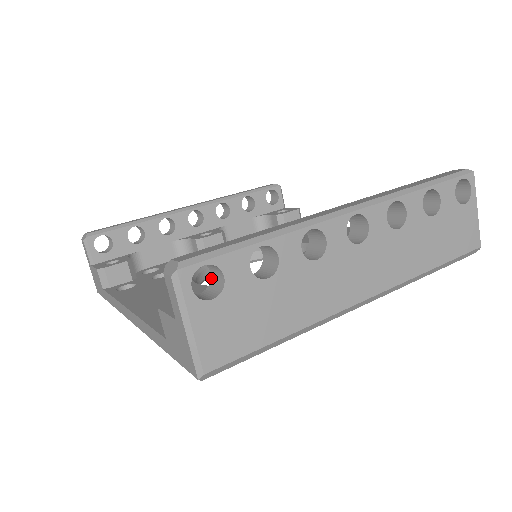
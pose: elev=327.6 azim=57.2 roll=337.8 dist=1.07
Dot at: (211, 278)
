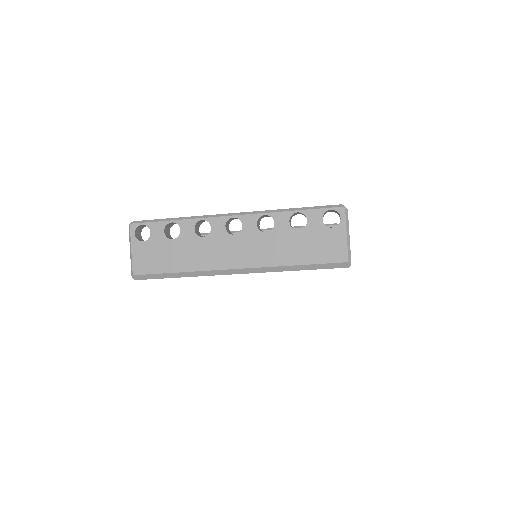
Dot at: occluded
